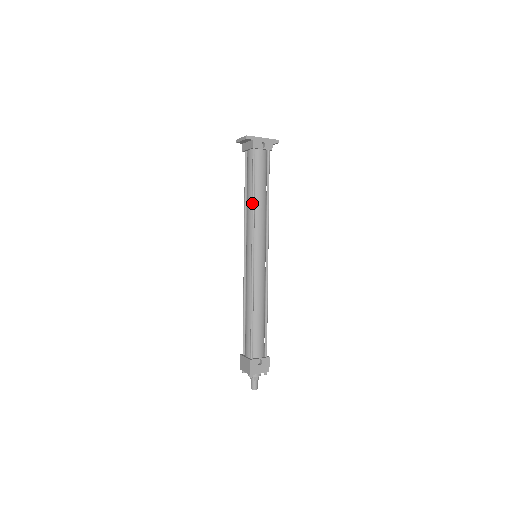
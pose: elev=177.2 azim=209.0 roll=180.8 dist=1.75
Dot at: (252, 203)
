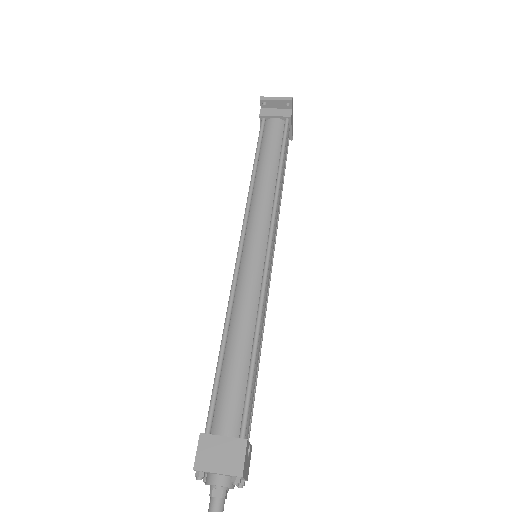
Dot at: (279, 177)
